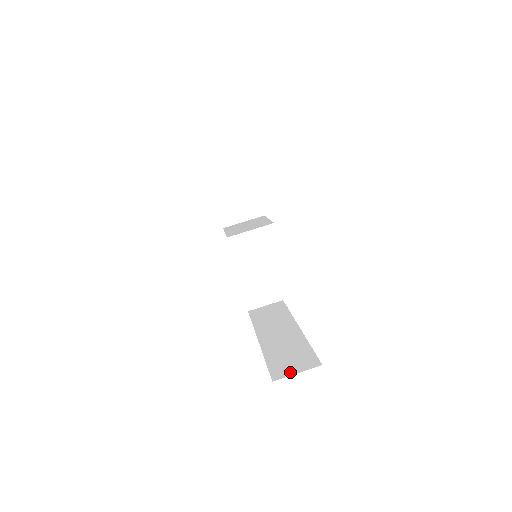
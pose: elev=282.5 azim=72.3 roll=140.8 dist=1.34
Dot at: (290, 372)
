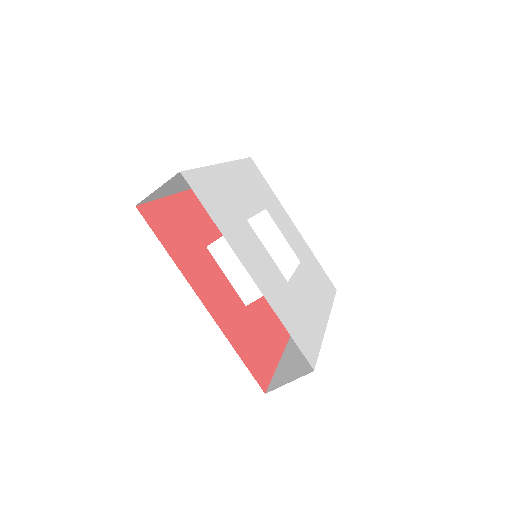
Dot at: (284, 382)
